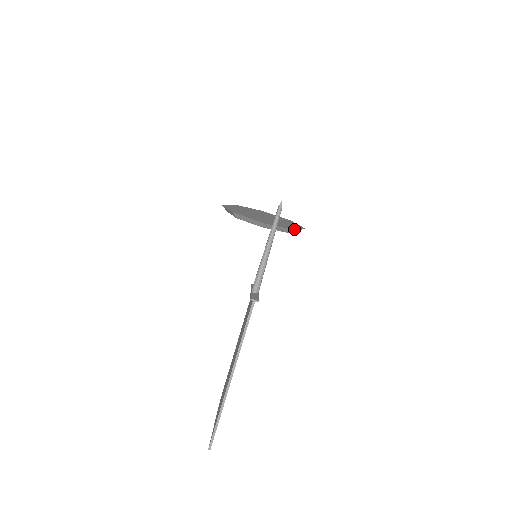
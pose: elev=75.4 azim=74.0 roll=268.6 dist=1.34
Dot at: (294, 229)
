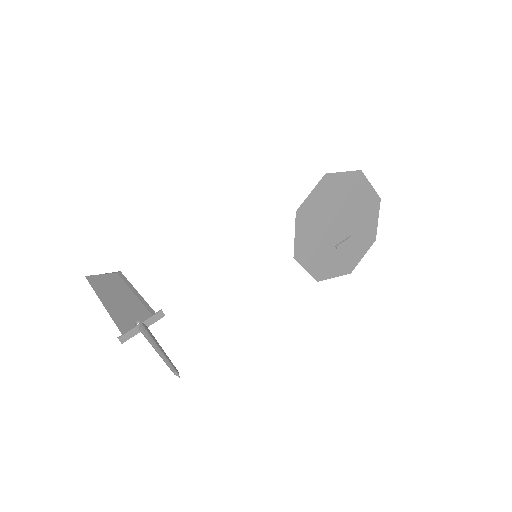
Dot at: (320, 279)
